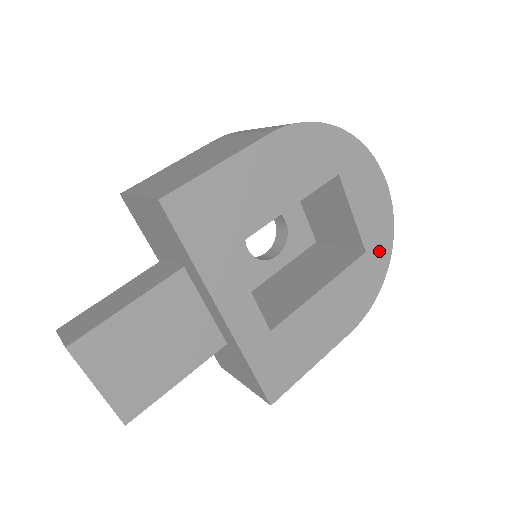
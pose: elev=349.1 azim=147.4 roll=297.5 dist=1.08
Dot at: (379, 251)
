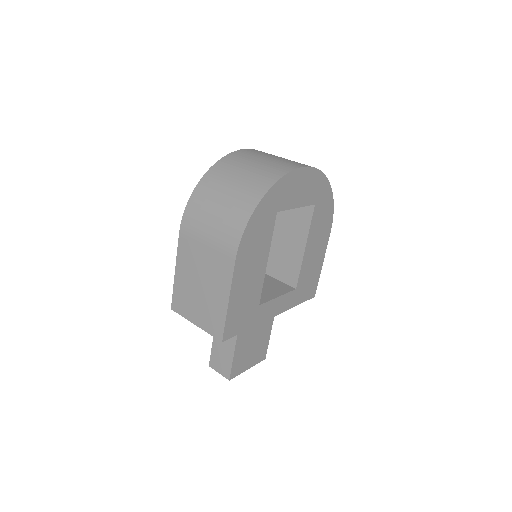
Dot at: (321, 192)
